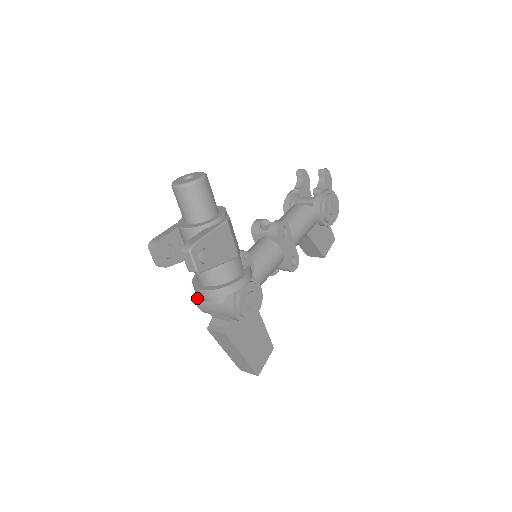
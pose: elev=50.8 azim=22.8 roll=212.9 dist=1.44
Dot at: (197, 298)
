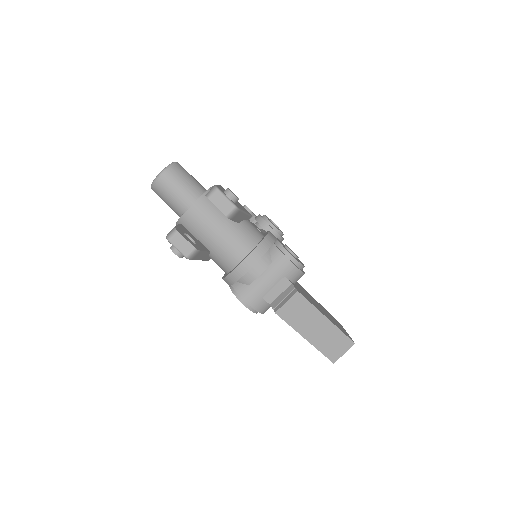
Dot at: (242, 293)
